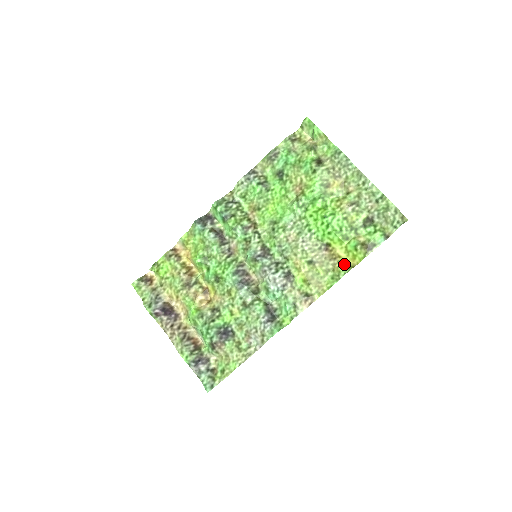
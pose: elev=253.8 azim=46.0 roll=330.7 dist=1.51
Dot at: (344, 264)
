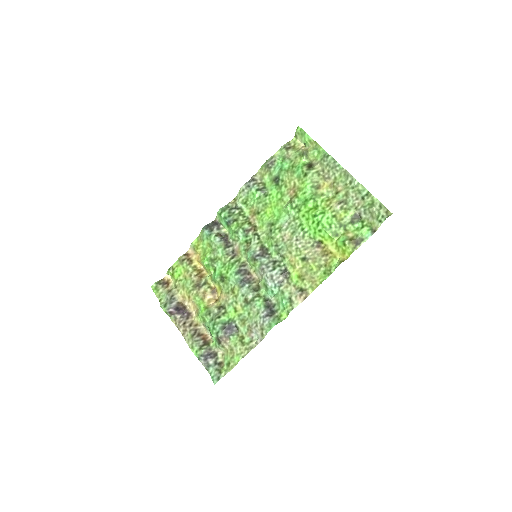
Dot at: (335, 259)
